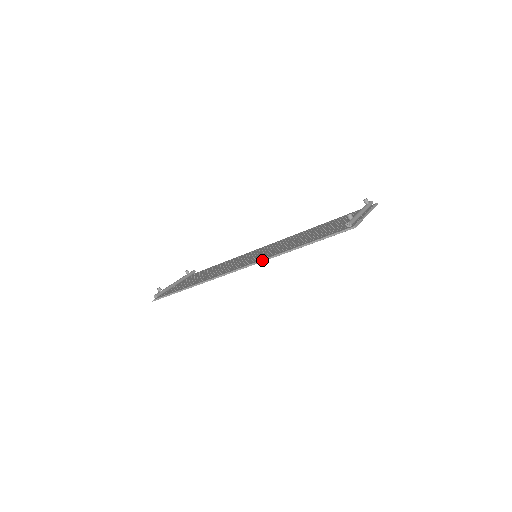
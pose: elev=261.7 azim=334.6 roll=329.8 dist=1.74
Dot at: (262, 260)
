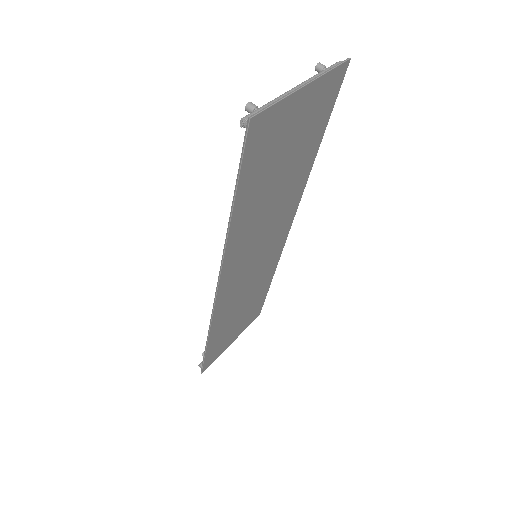
Dot at: (221, 261)
